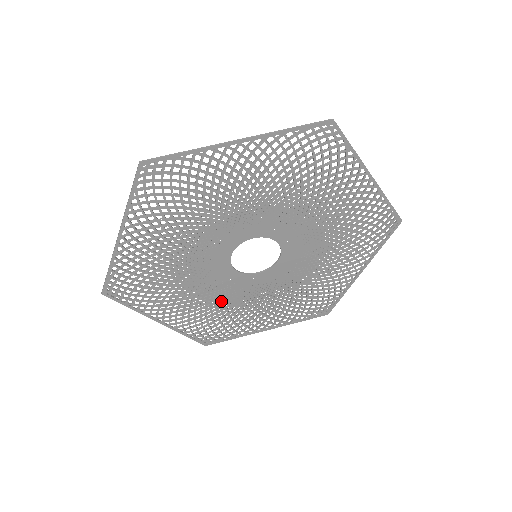
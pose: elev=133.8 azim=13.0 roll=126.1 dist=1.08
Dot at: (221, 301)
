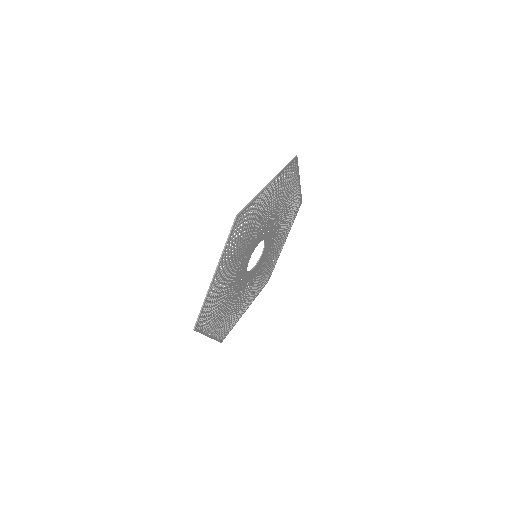
Dot at: (259, 275)
